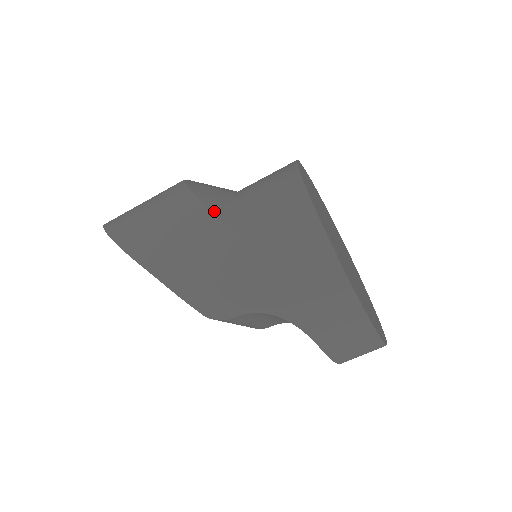
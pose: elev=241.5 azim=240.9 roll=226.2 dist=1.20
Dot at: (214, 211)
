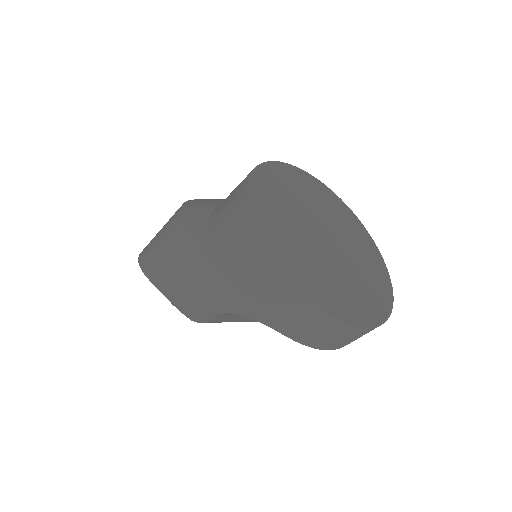
Dot at: (190, 228)
